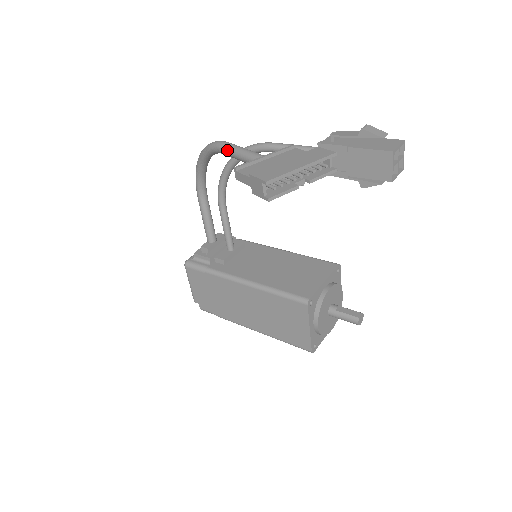
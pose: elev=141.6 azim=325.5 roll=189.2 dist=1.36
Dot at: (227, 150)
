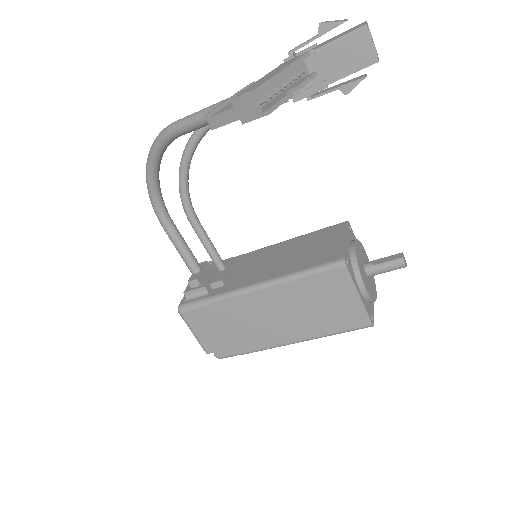
Dot at: (180, 125)
